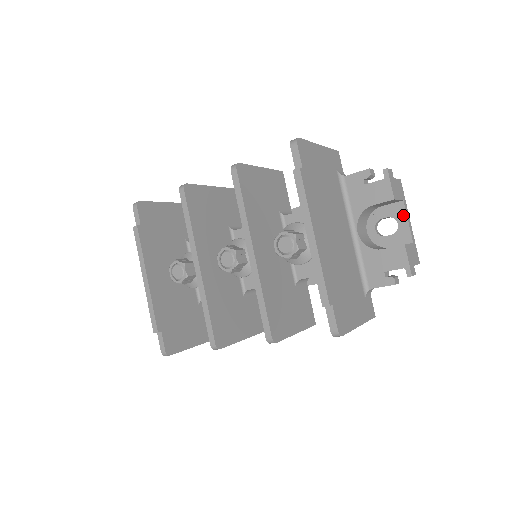
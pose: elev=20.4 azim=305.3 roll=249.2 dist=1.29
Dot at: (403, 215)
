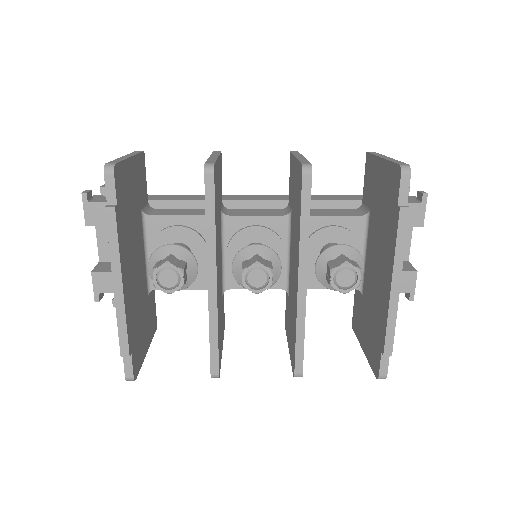
Dot at: (409, 233)
